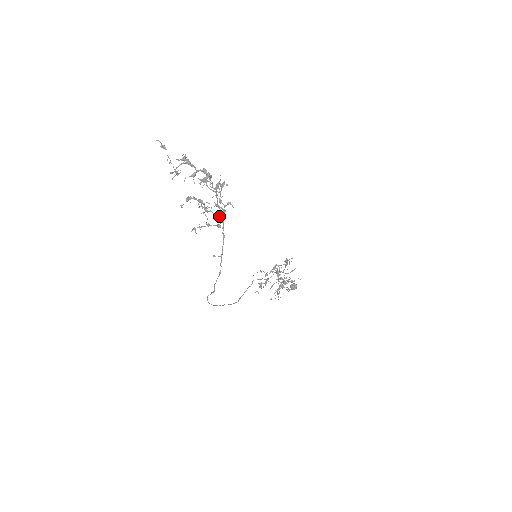
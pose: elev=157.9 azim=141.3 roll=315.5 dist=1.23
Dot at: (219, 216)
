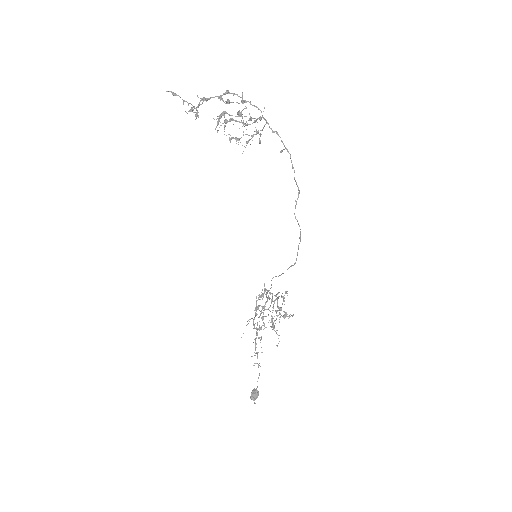
Dot at: (254, 134)
